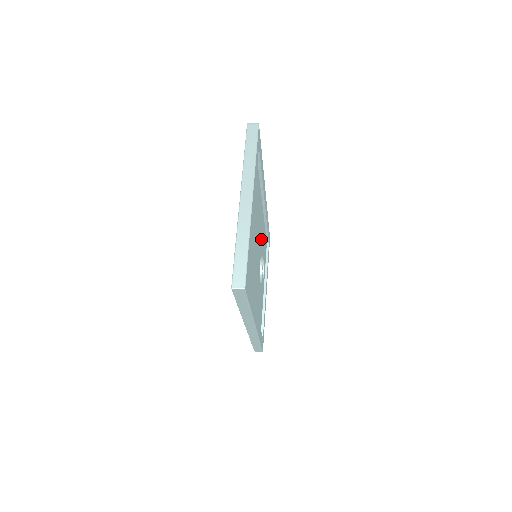
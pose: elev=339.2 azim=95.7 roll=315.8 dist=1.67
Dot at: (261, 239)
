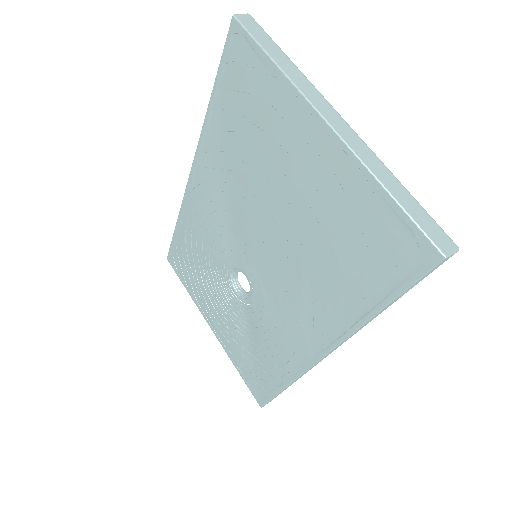
Dot at: occluded
